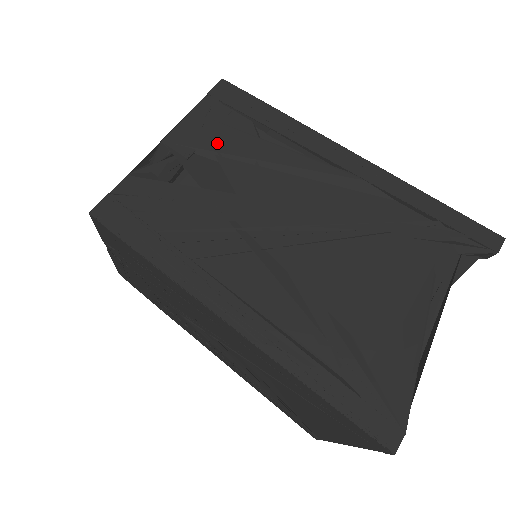
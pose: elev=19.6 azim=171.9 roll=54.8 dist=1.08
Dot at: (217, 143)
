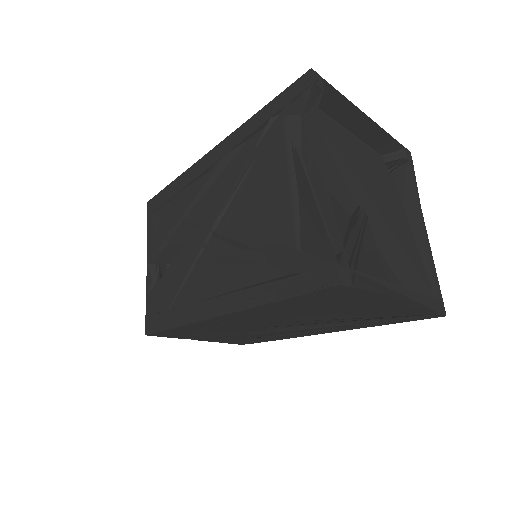
Dot at: (163, 234)
